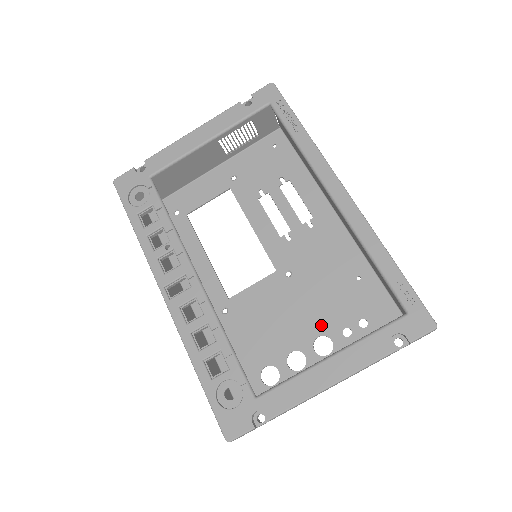
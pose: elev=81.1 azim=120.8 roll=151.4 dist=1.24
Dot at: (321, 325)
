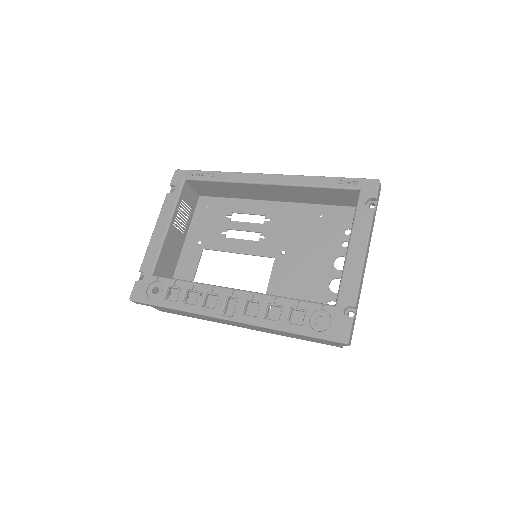
Dot at: (328, 256)
